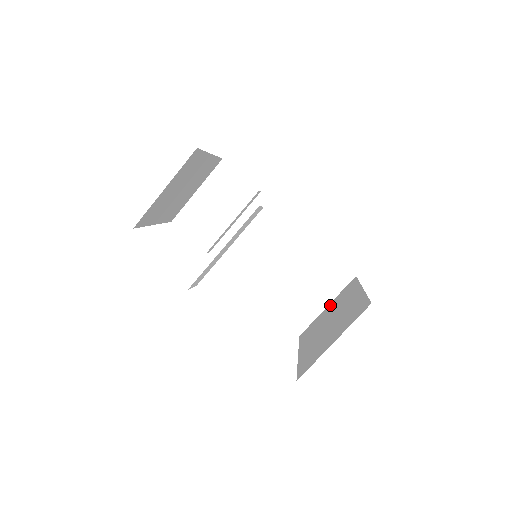
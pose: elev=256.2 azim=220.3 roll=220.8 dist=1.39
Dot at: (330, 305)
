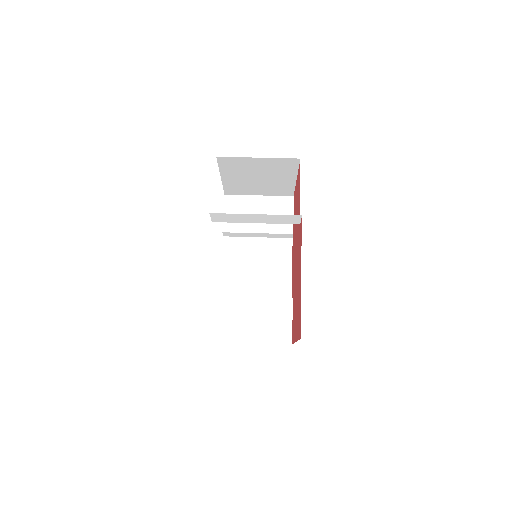
Dot at: occluded
